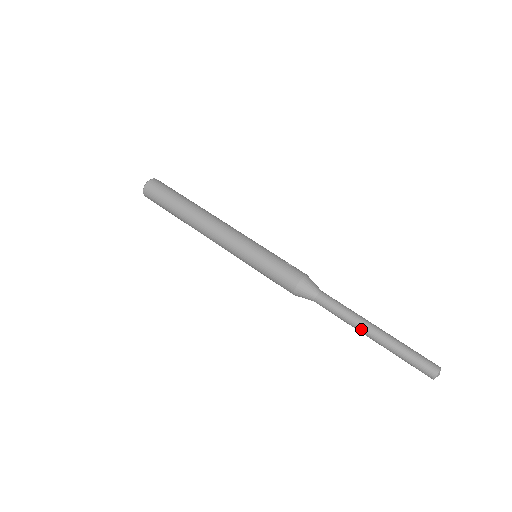
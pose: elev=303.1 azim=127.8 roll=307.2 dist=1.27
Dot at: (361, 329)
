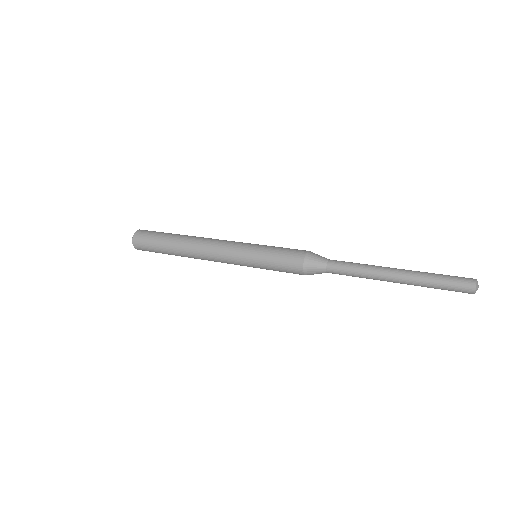
Dot at: (383, 268)
